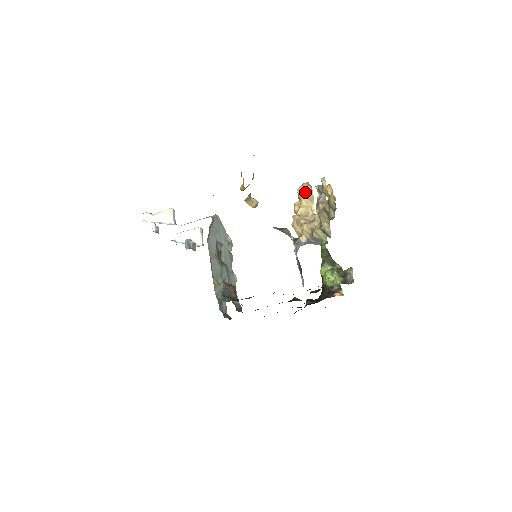
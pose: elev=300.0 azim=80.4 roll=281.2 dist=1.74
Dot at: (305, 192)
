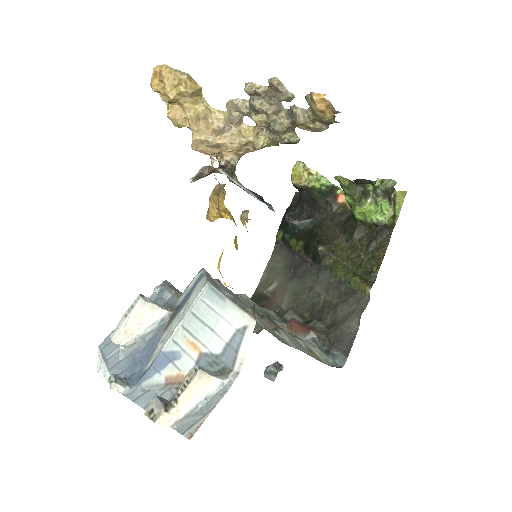
Dot at: (186, 91)
